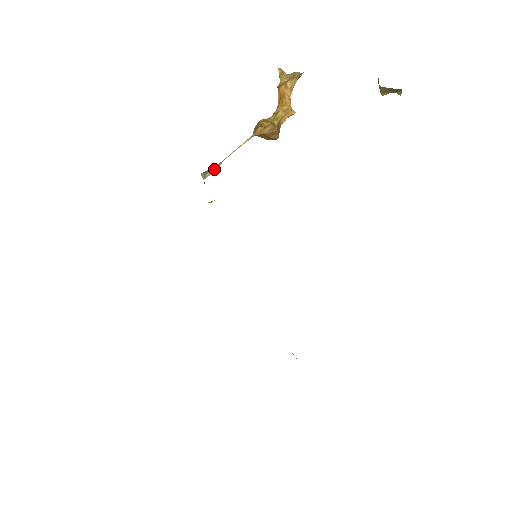
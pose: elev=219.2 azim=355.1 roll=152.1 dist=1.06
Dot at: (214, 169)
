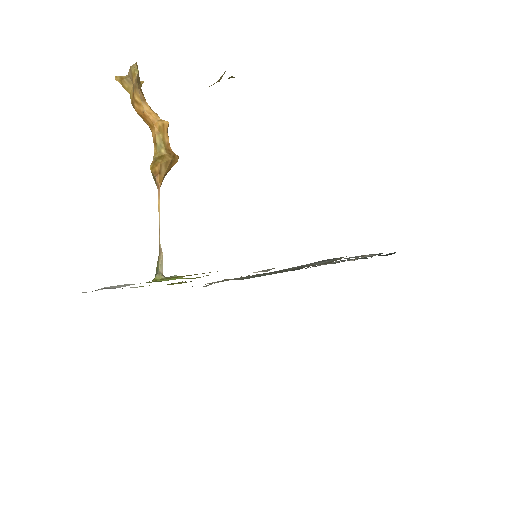
Dot at: (160, 258)
